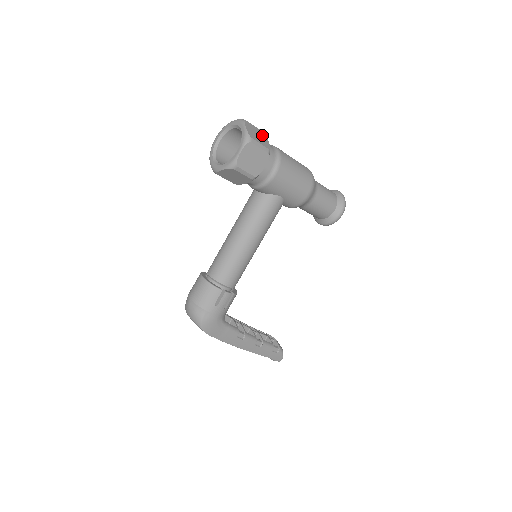
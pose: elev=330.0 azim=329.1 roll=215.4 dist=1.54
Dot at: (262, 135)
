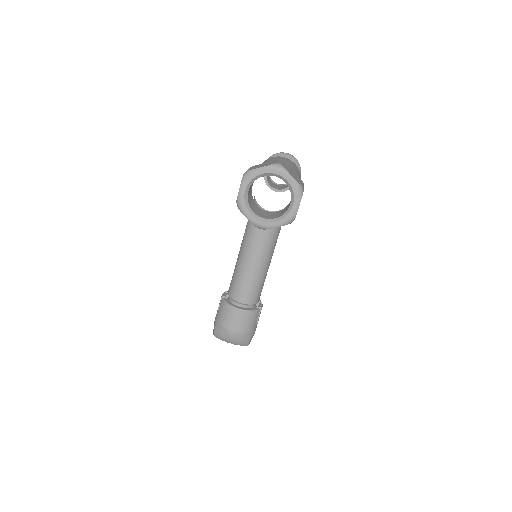
Dot at: (289, 168)
